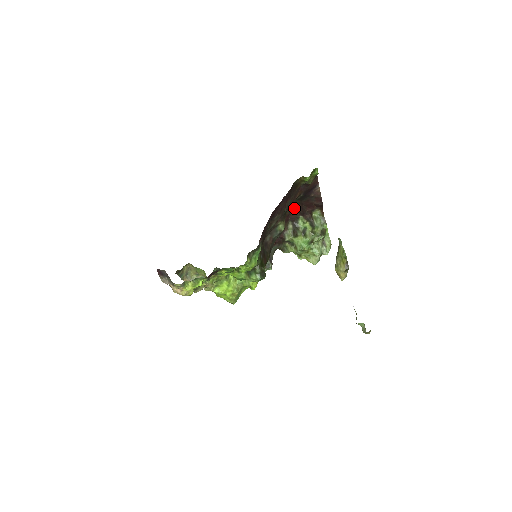
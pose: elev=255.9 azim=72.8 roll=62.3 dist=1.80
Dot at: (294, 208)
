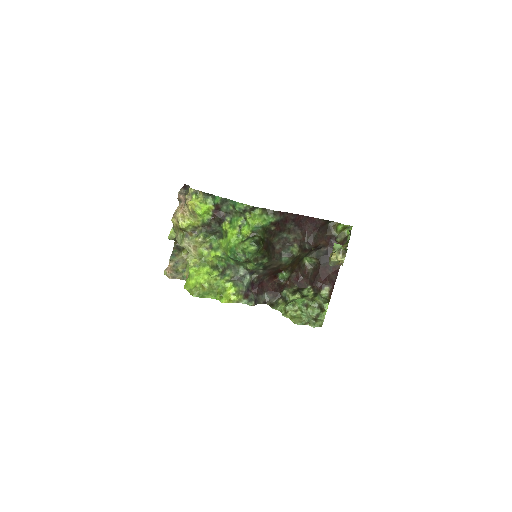
Dot at: (308, 275)
